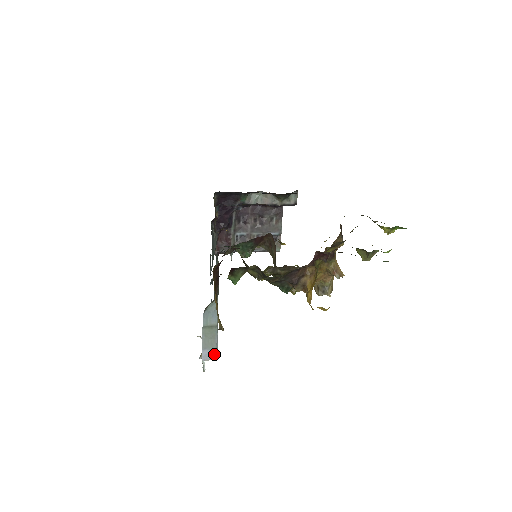
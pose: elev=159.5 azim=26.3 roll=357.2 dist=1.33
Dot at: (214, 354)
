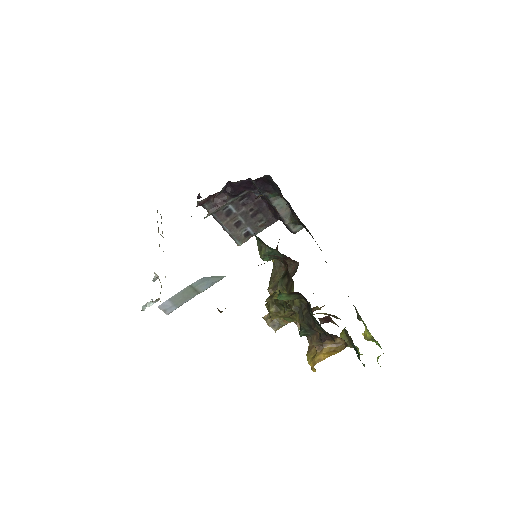
Dot at: (171, 309)
